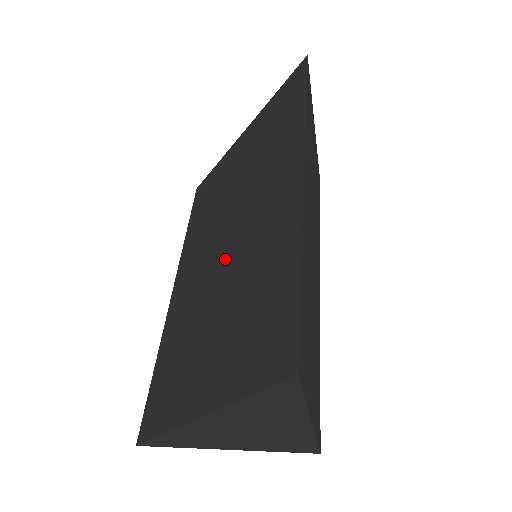
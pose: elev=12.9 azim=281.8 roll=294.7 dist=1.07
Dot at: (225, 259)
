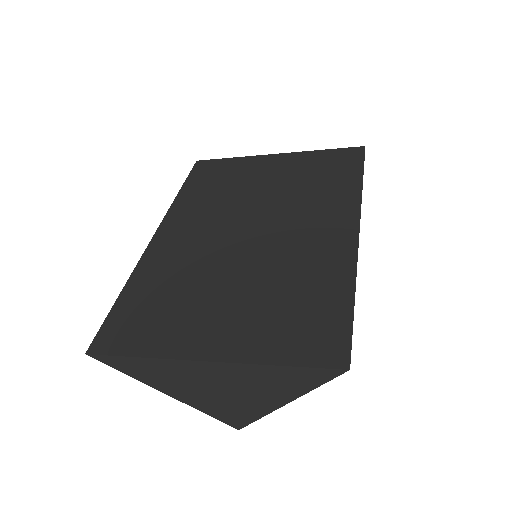
Dot at: (249, 247)
